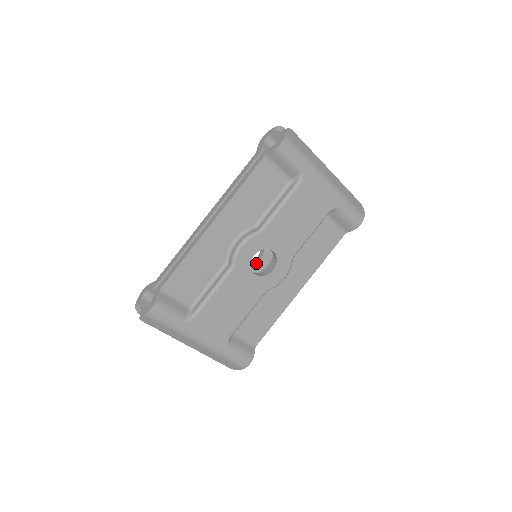
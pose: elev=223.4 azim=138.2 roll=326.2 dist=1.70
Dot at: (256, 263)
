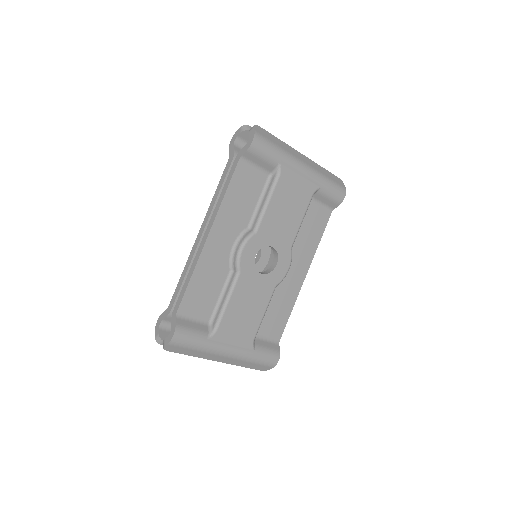
Dot at: (257, 263)
